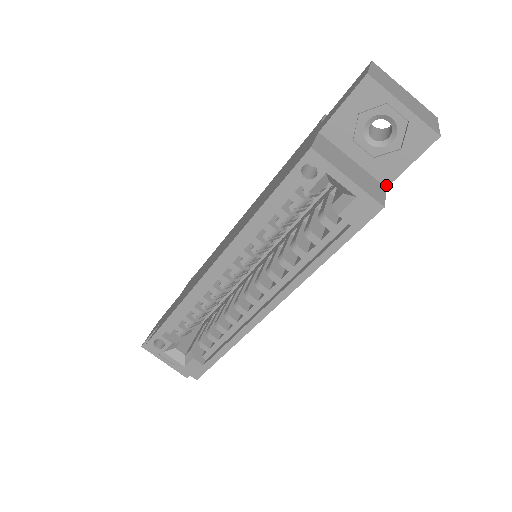
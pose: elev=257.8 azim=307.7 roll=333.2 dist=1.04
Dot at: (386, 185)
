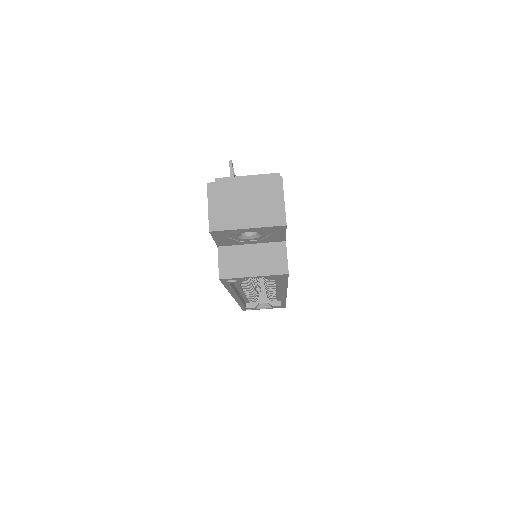
Dot at: (284, 241)
